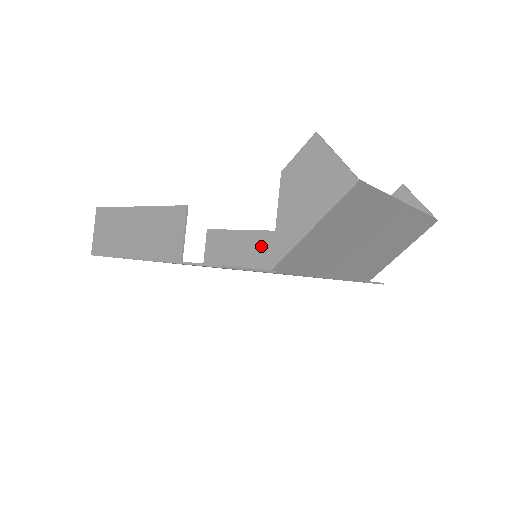
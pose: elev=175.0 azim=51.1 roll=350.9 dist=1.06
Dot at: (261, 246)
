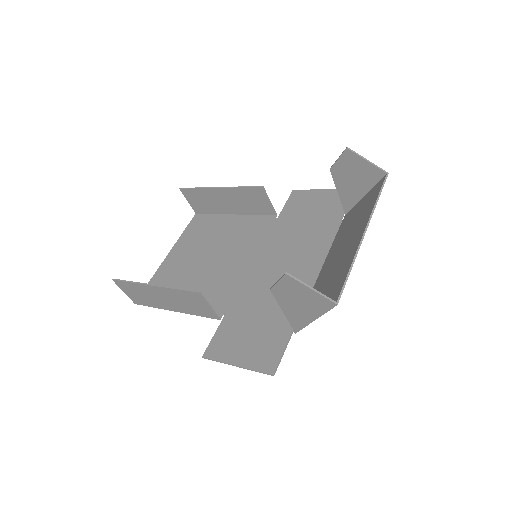
Dot at: (239, 199)
